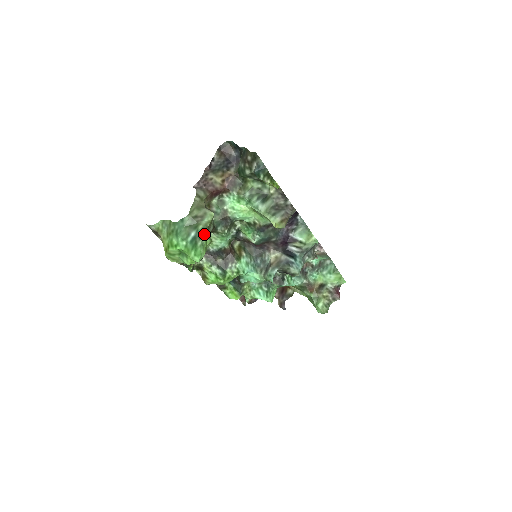
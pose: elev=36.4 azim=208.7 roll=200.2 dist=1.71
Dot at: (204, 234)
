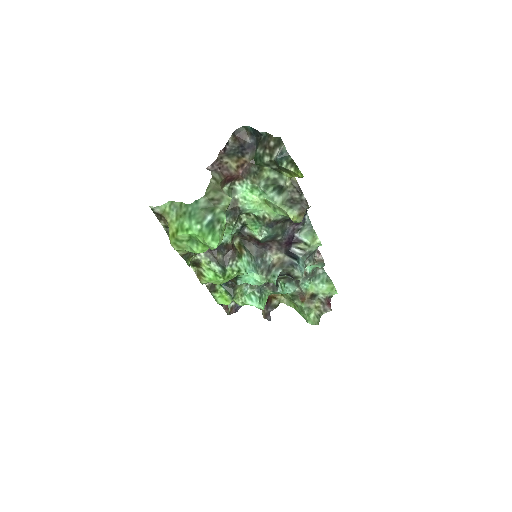
Dot at: (223, 218)
